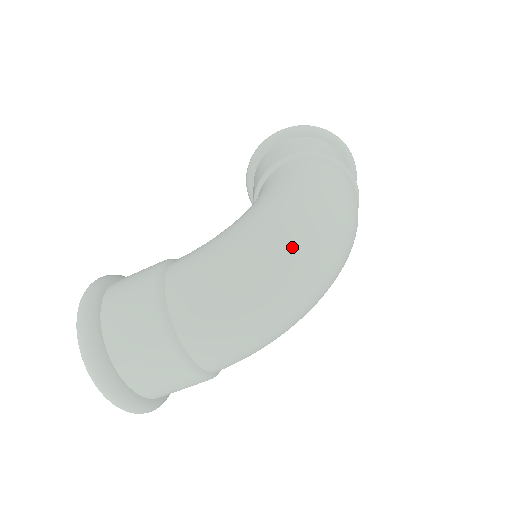
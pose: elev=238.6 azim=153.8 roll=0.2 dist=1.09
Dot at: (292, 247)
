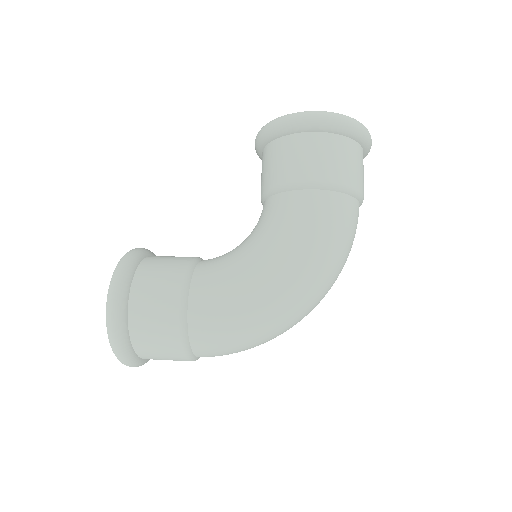
Dot at: (296, 311)
